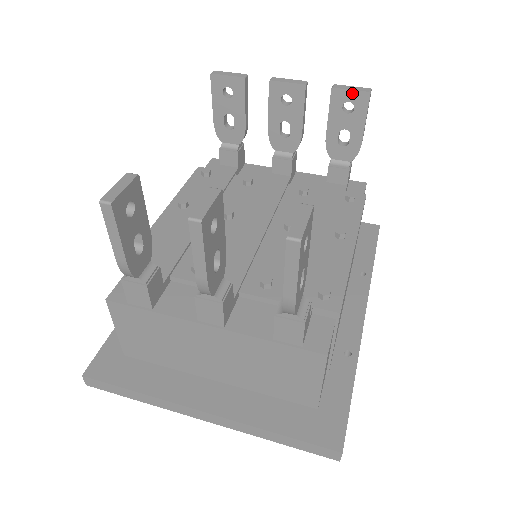
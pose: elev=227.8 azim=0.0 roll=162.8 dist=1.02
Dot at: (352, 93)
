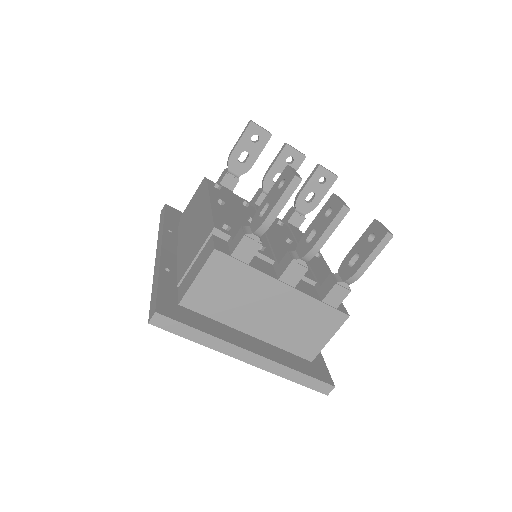
Dot at: (329, 173)
